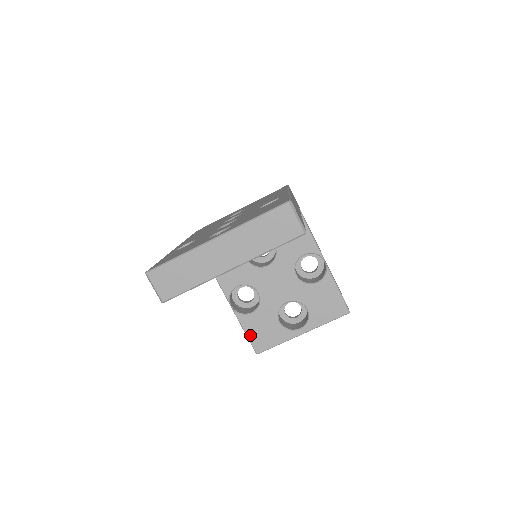
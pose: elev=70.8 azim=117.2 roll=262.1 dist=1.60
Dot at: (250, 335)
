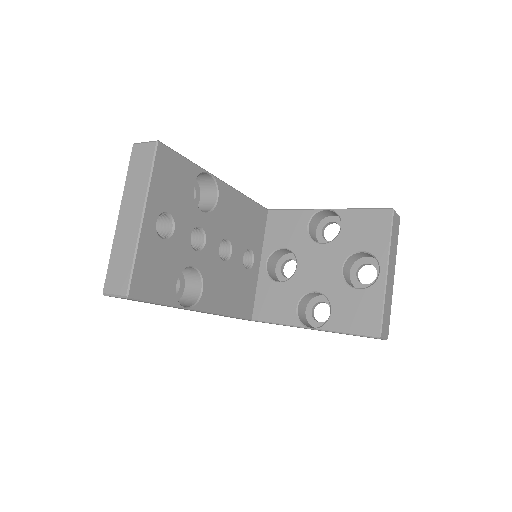
Dot at: (353, 330)
